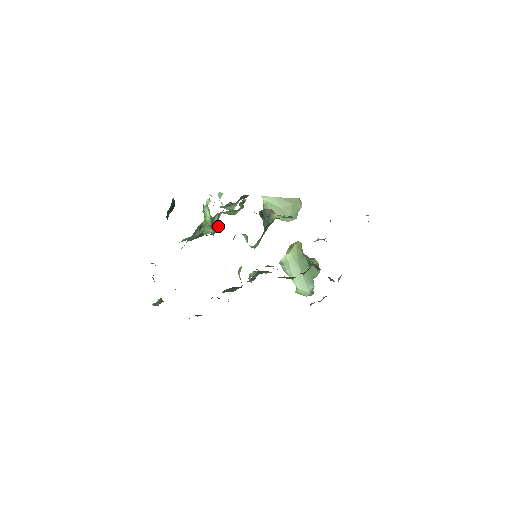
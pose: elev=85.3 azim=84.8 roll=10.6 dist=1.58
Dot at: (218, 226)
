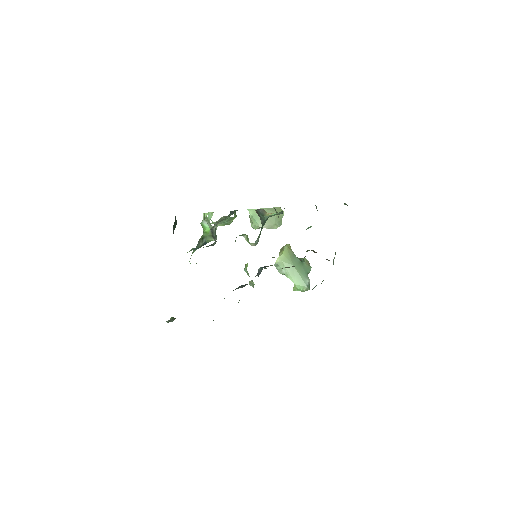
Dot at: (216, 238)
